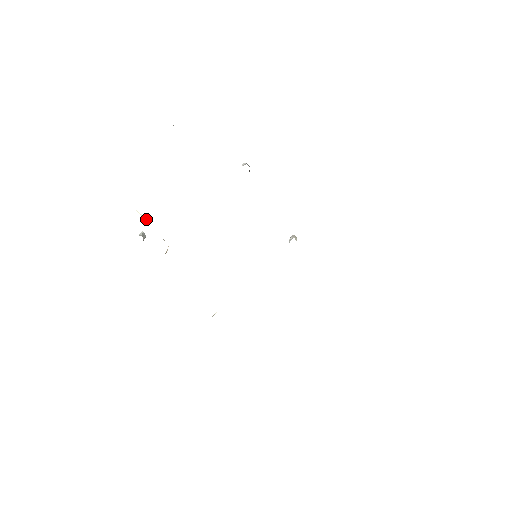
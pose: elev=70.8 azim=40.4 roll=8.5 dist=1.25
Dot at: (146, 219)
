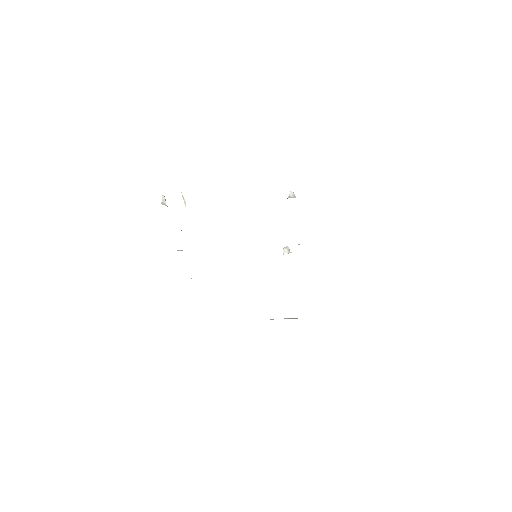
Dot at: (185, 201)
